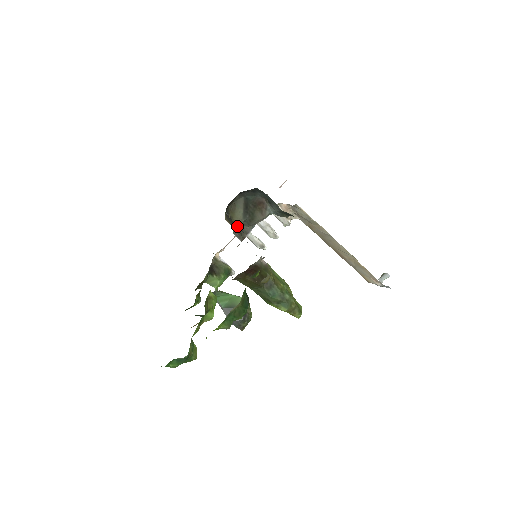
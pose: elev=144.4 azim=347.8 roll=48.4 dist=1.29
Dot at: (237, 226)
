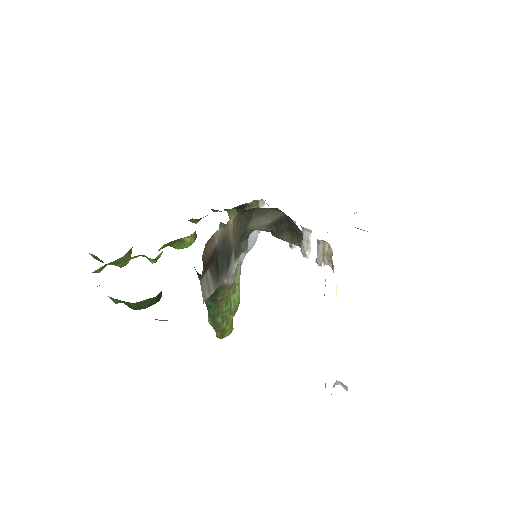
Dot at: (248, 229)
